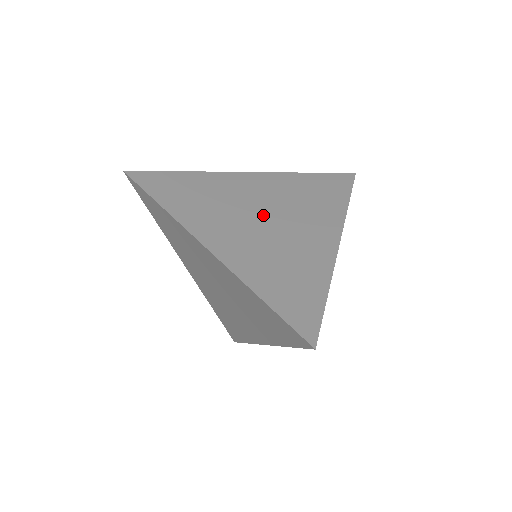
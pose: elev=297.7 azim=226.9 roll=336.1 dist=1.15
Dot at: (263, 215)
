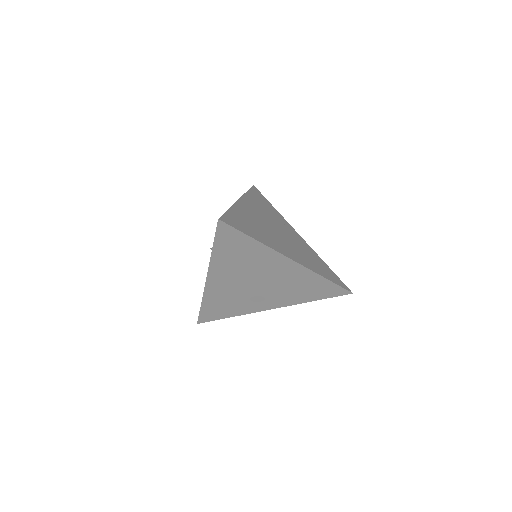
Dot at: (276, 230)
